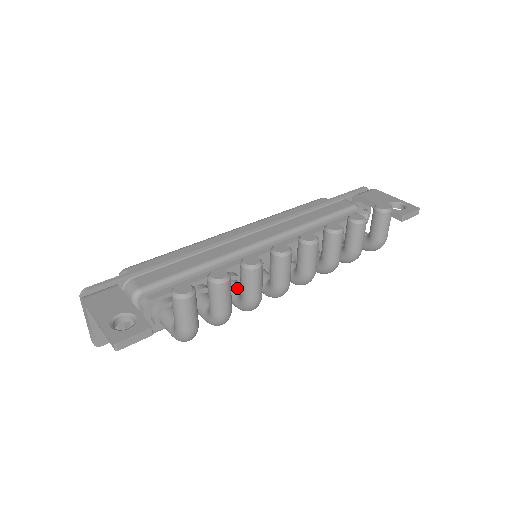
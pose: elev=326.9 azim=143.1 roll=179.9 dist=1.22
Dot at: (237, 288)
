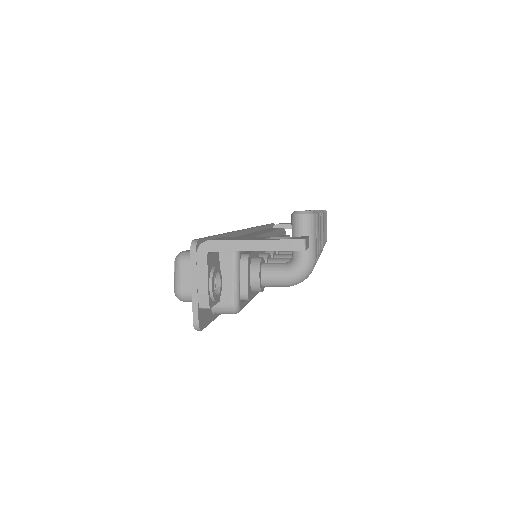
Dot at: (289, 254)
